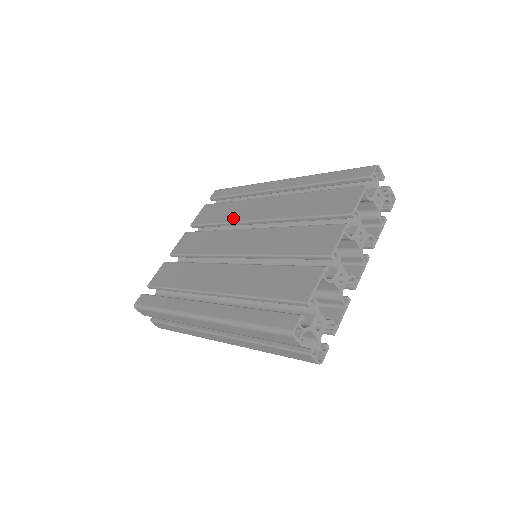
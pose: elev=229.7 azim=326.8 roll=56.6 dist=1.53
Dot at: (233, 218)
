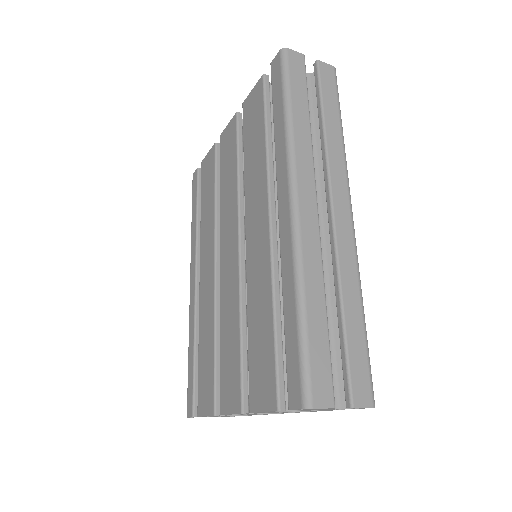
Dot at: (247, 184)
